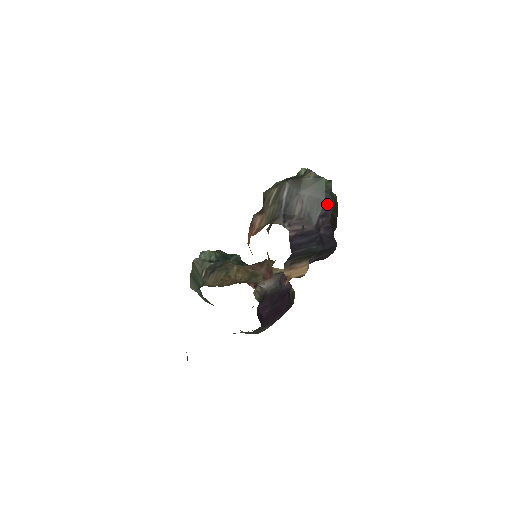
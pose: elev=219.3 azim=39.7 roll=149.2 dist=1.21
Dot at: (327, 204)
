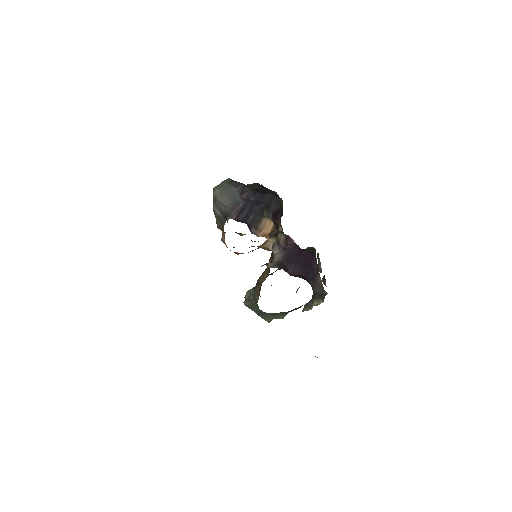
Dot at: (238, 187)
